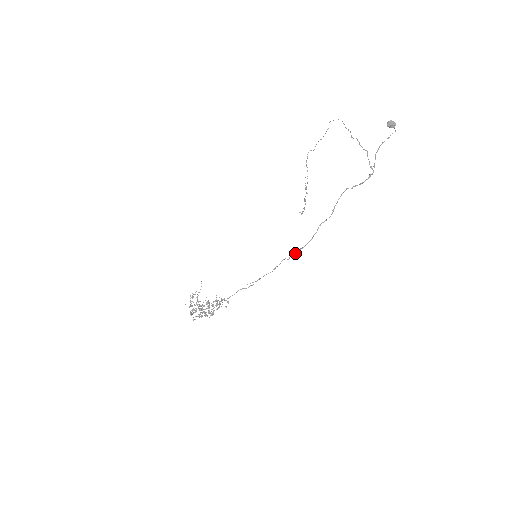
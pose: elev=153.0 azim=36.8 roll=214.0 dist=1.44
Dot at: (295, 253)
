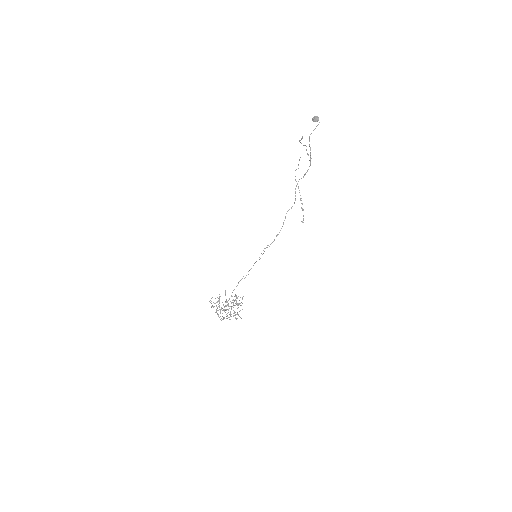
Dot at: (274, 240)
